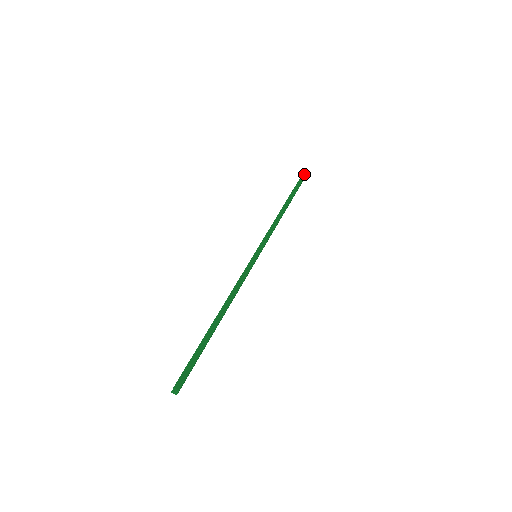
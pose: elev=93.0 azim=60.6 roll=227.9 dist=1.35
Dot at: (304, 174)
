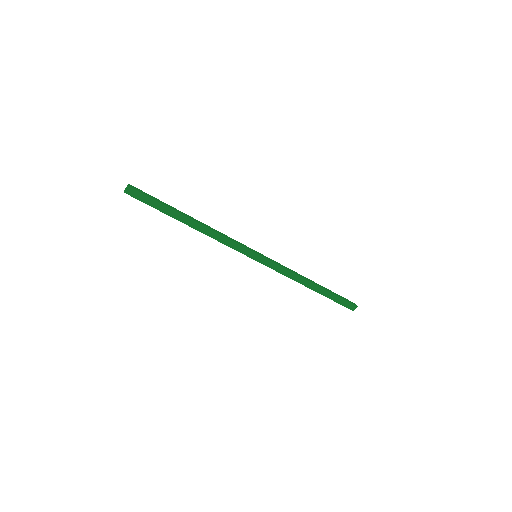
Dot at: occluded
